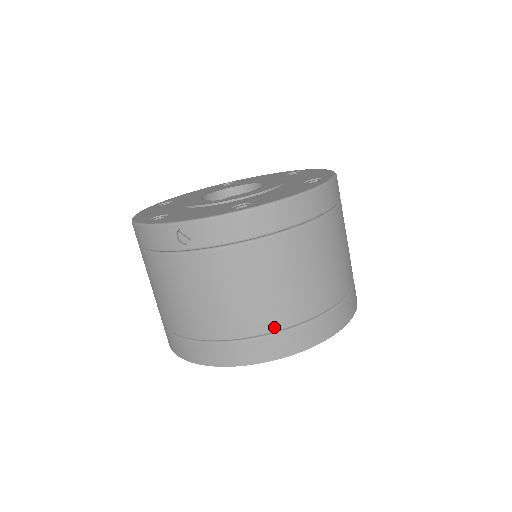
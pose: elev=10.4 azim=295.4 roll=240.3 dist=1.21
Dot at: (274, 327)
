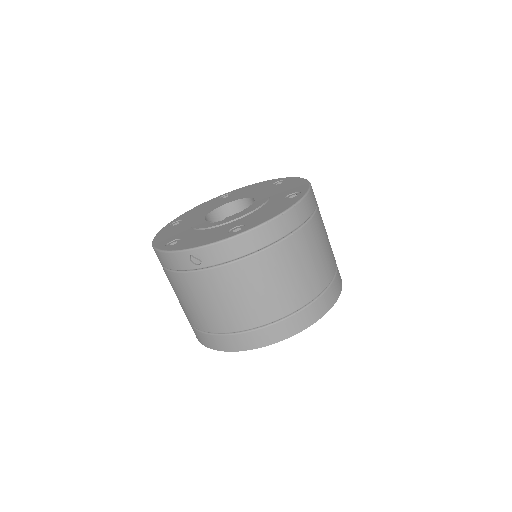
Dot at: (274, 318)
